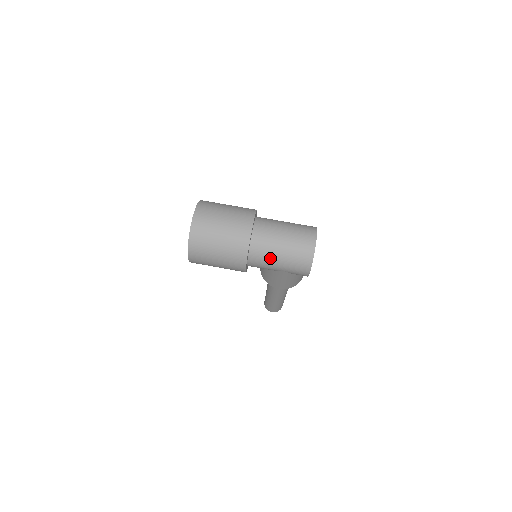
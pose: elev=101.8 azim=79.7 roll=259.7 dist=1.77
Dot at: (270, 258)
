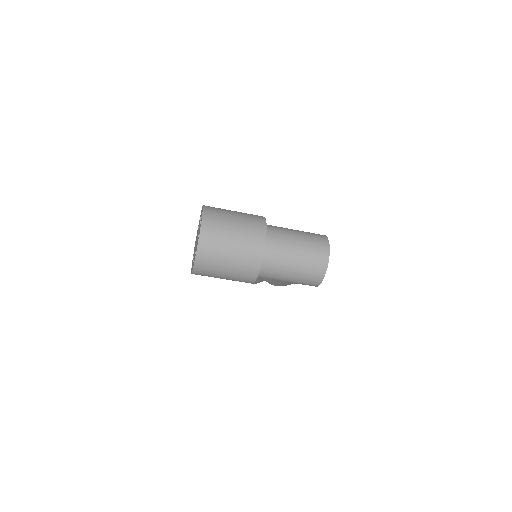
Dot at: (281, 274)
